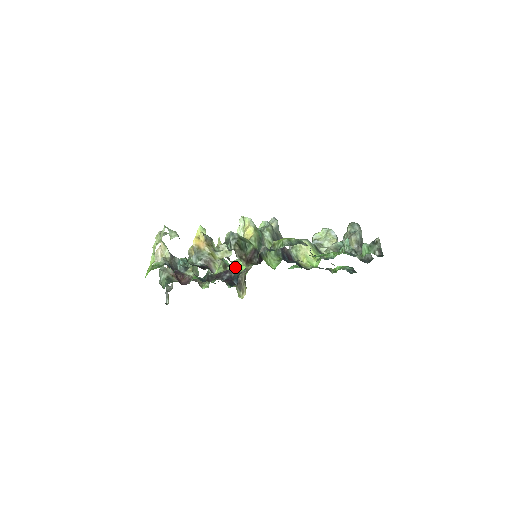
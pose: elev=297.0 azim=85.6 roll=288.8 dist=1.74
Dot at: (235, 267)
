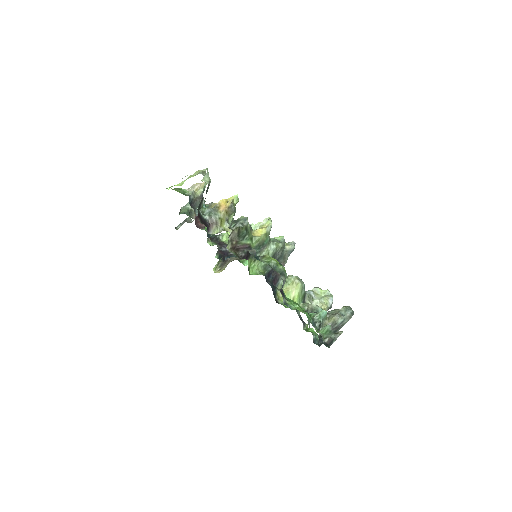
Dot at: occluded
